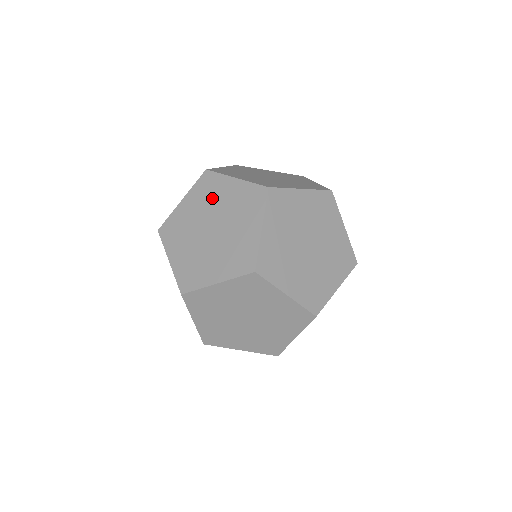
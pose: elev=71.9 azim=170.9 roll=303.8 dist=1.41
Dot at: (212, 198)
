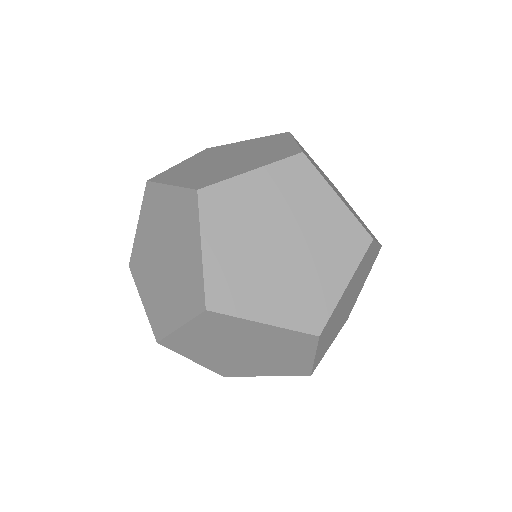
Dot at: (157, 217)
